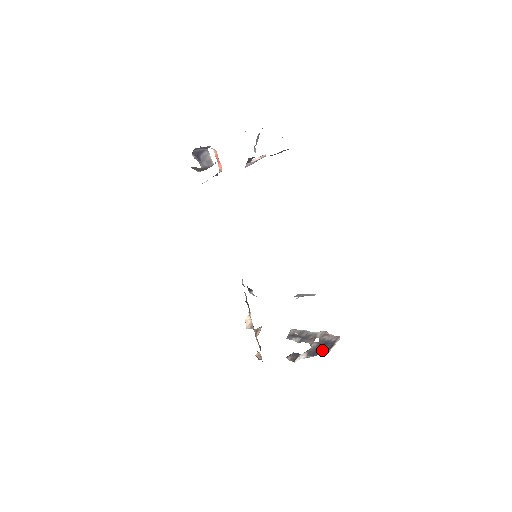
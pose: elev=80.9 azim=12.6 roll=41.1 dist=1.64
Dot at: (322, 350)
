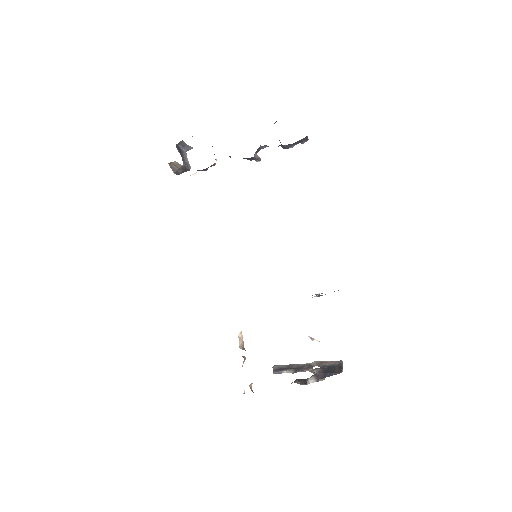
Dot at: (333, 371)
